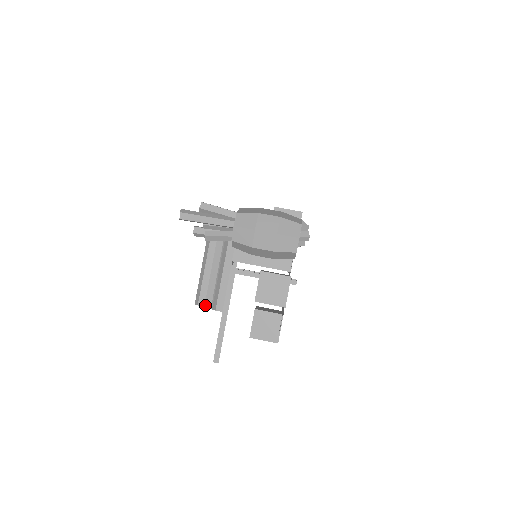
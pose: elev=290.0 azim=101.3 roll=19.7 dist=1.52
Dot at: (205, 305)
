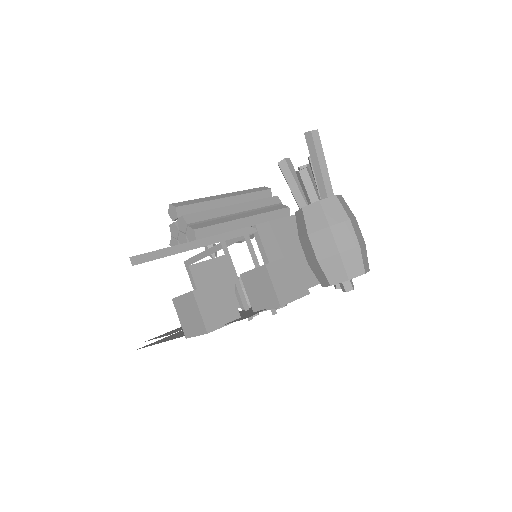
Dot at: (186, 215)
